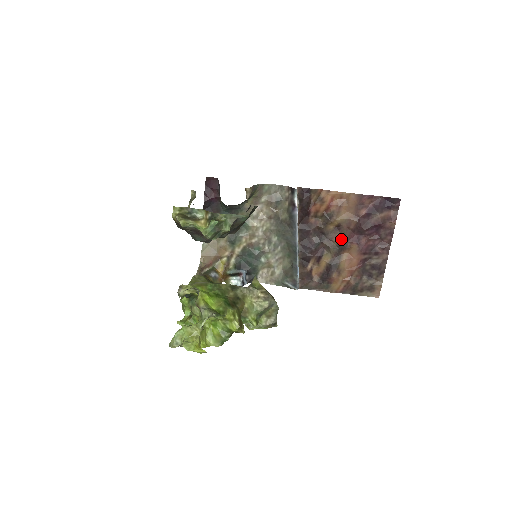
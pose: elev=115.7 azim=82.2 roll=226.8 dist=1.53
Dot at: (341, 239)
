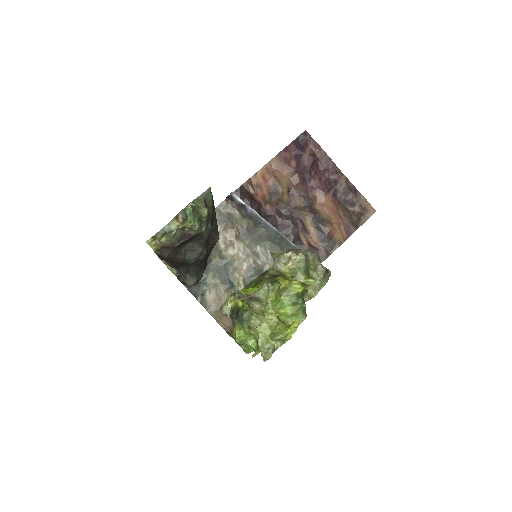
Dot at: (302, 198)
